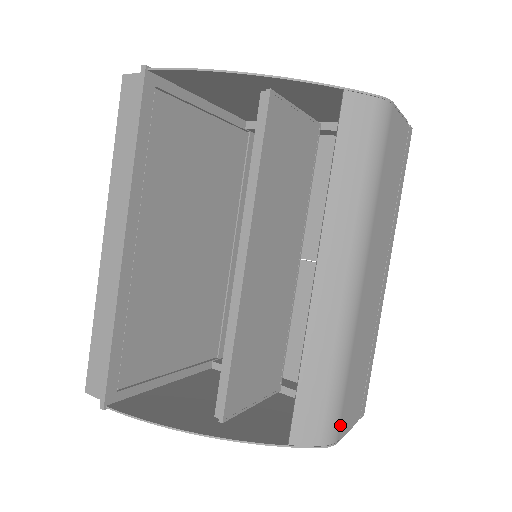
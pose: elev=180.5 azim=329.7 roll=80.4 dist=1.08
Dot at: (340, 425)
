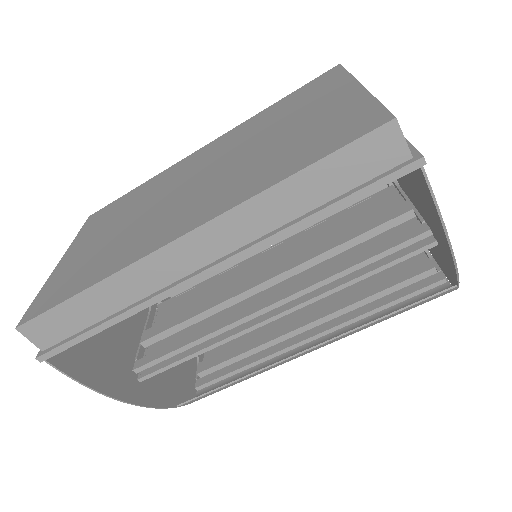
Dot at: (208, 387)
